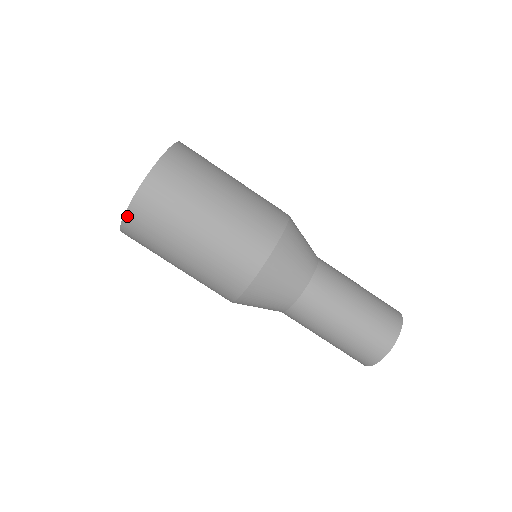
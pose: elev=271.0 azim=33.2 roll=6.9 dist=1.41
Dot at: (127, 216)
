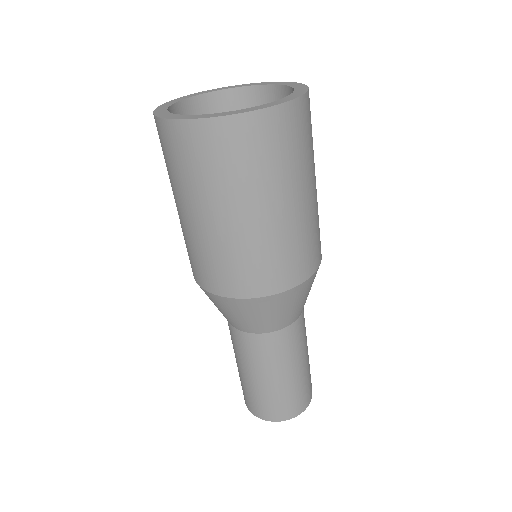
Dot at: (176, 124)
